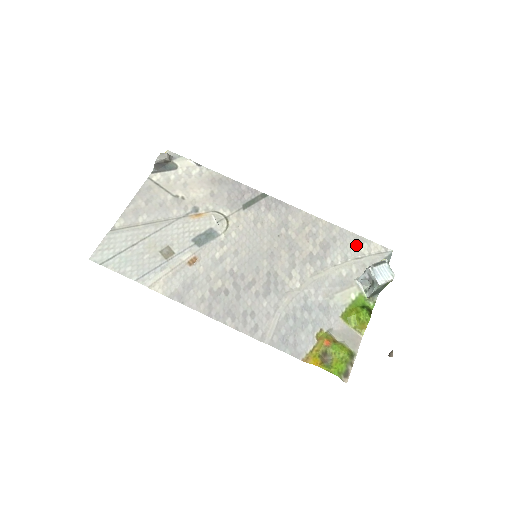
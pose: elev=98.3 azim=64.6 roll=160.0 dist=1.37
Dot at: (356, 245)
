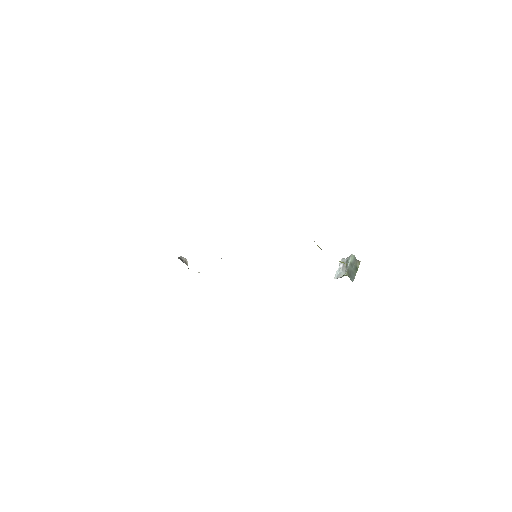
Dot at: occluded
